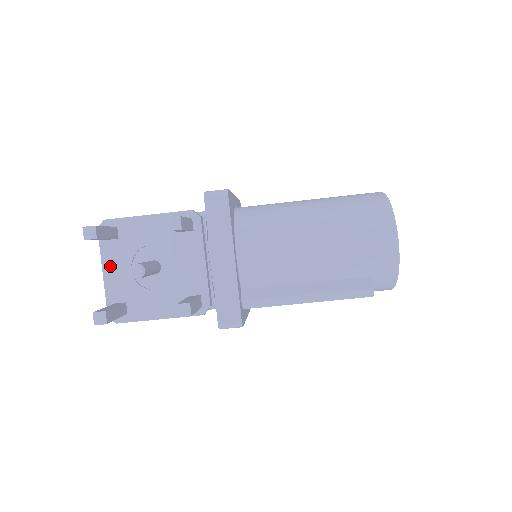
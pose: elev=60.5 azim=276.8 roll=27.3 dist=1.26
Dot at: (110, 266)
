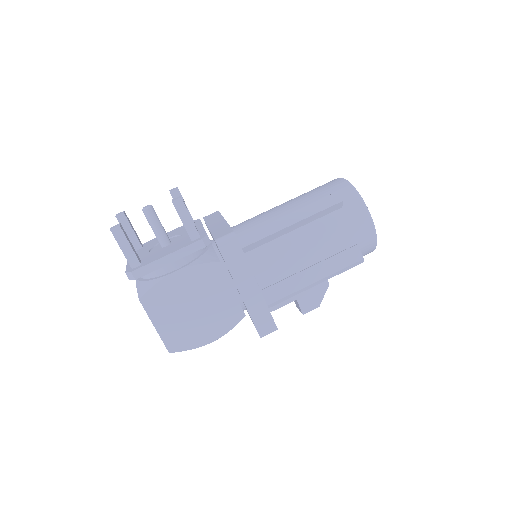
Dot at: occluded
